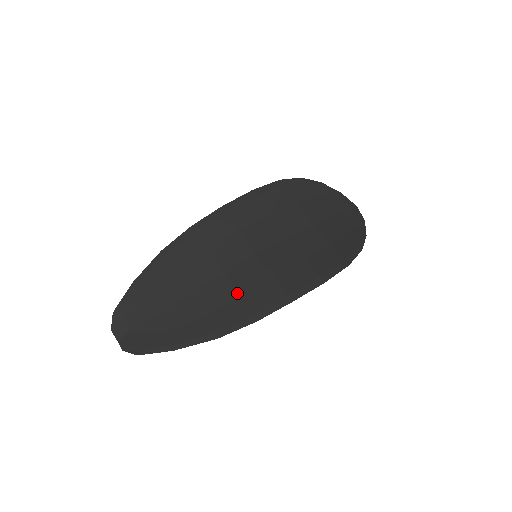
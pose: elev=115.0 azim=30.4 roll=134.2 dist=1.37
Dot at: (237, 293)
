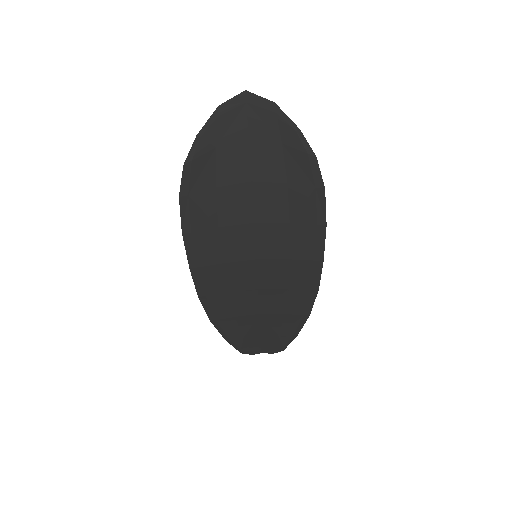
Dot at: (283, 290)
